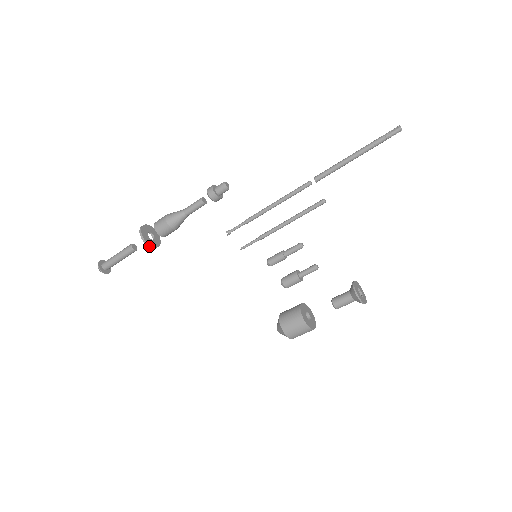
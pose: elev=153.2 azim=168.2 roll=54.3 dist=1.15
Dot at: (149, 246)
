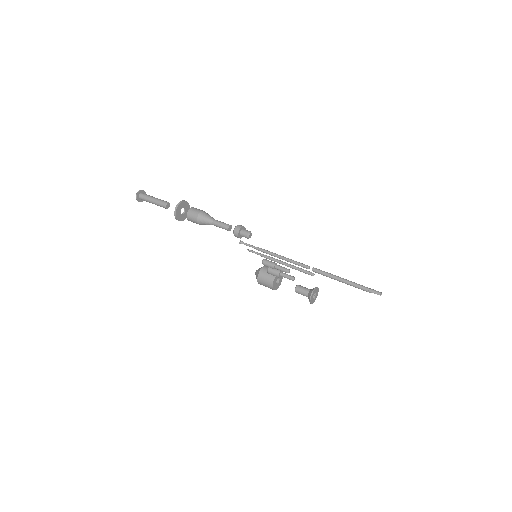
Dot at: occluded
